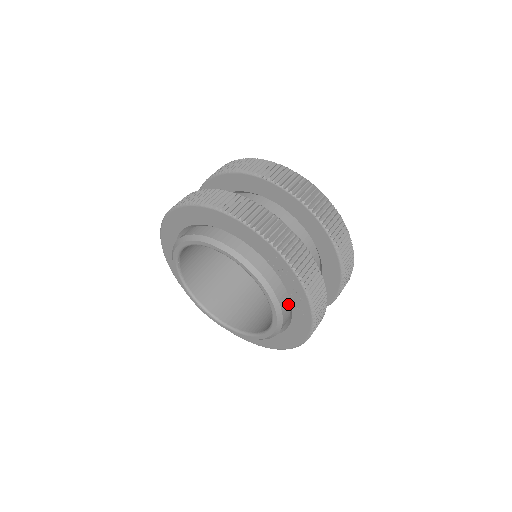
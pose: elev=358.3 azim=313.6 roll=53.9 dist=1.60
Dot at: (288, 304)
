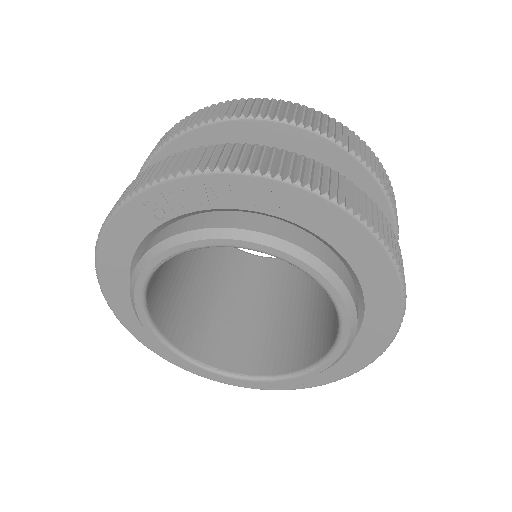
Dot at: (256, 218)
